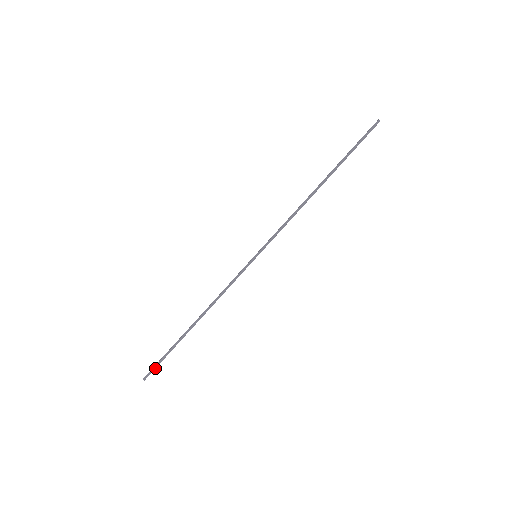
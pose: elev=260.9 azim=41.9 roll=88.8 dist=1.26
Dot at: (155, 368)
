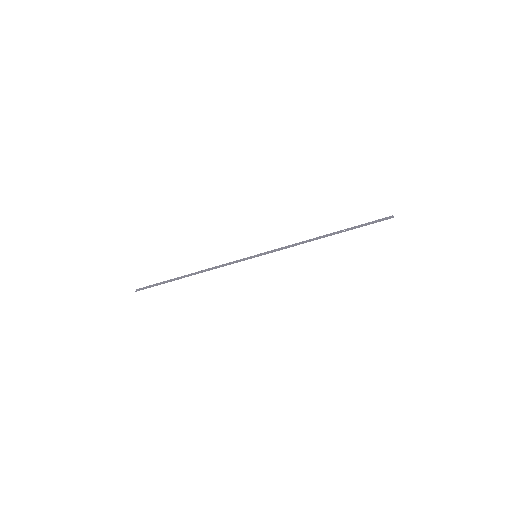
Dot at: occluded
